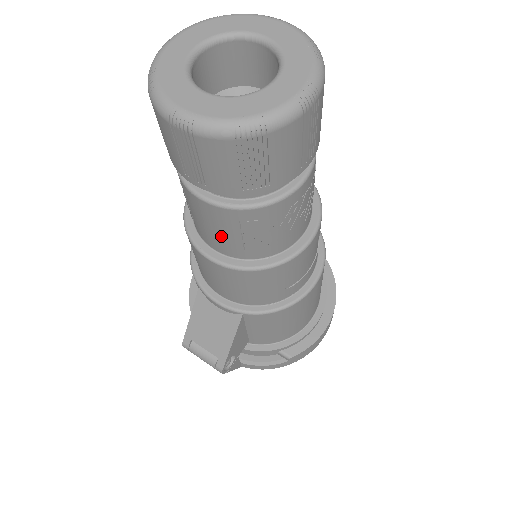
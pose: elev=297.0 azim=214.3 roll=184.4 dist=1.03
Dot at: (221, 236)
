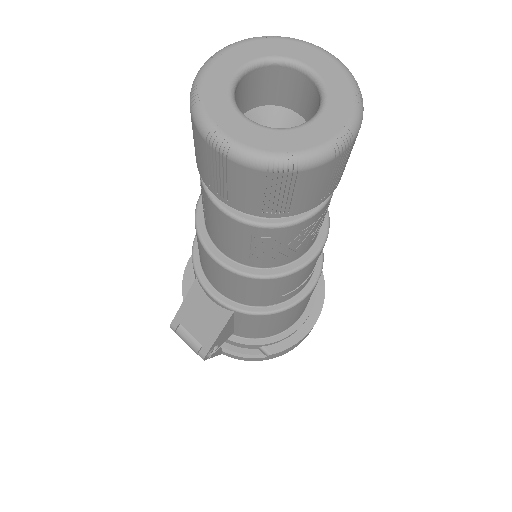
Dot at: (230, 242)
